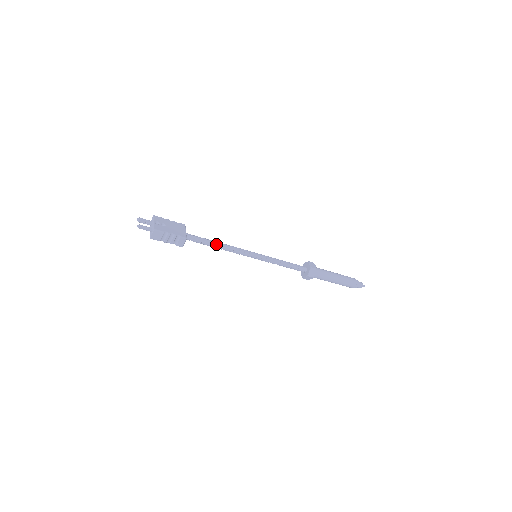
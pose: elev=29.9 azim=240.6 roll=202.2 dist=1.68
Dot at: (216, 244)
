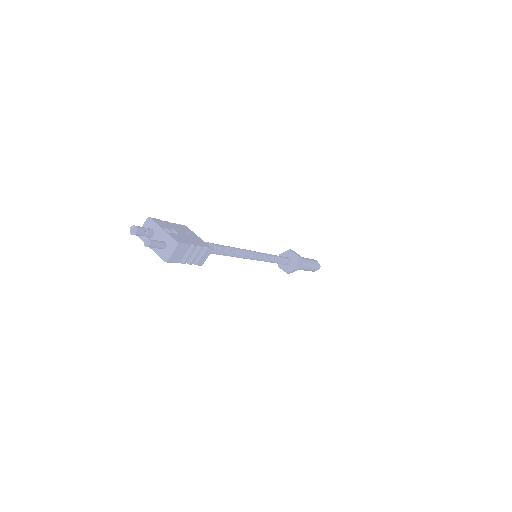
Dot at: (227, 249)
